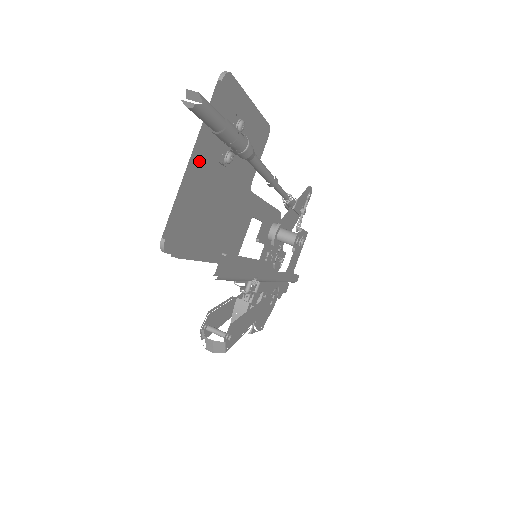
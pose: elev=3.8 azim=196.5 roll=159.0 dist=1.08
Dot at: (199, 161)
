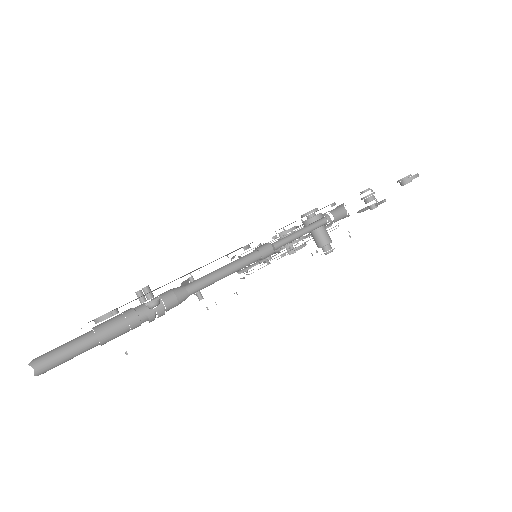
Dot at: occluded
